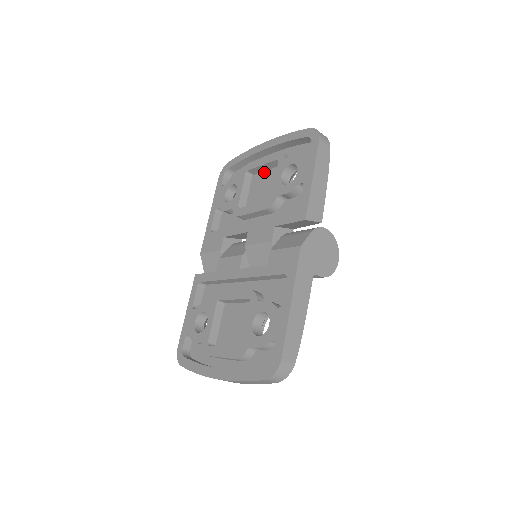
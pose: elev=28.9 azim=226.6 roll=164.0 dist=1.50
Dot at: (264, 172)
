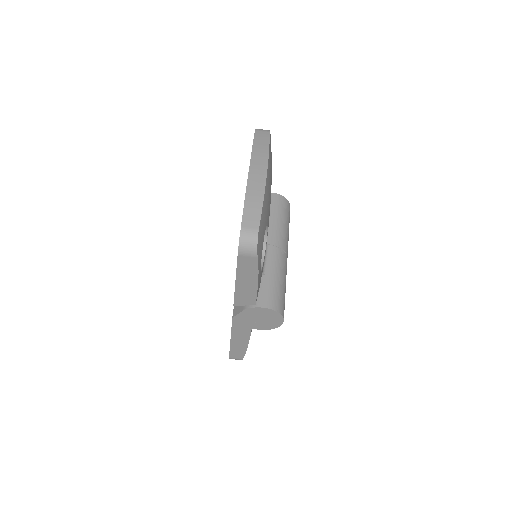
Dot at: occluded
